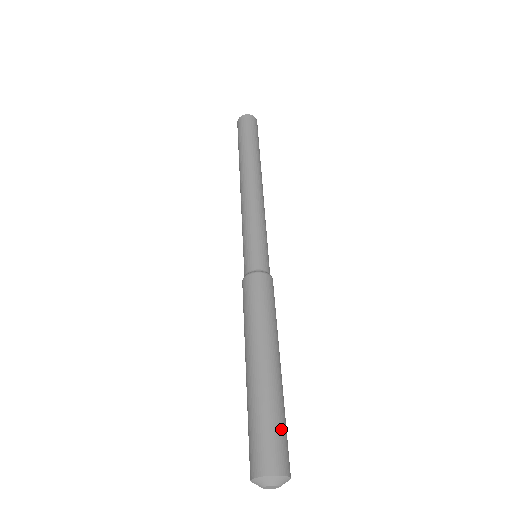
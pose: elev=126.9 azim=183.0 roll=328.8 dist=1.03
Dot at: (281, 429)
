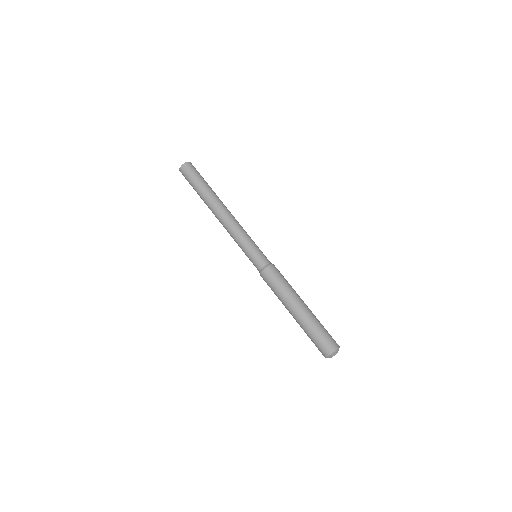
Dot at: (327, 331)
